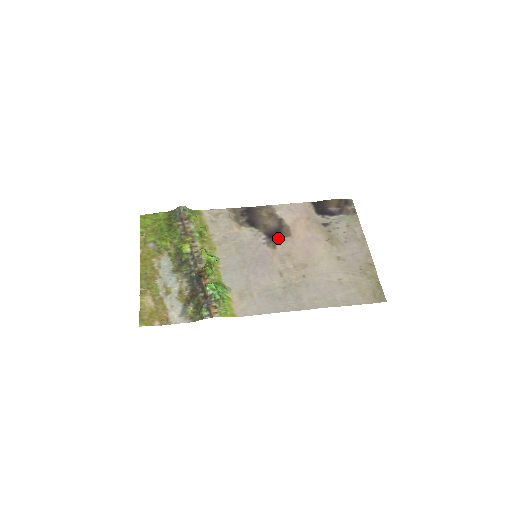
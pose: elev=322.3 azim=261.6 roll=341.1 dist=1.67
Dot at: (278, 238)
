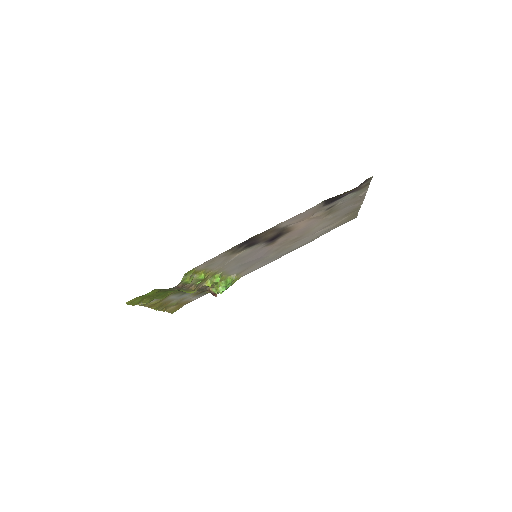
Dot at: (278, 238)
